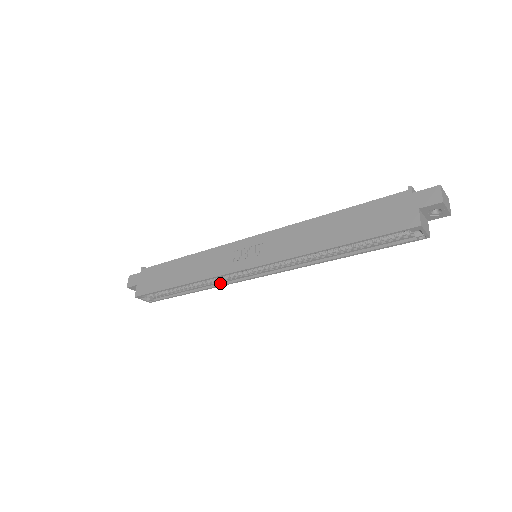
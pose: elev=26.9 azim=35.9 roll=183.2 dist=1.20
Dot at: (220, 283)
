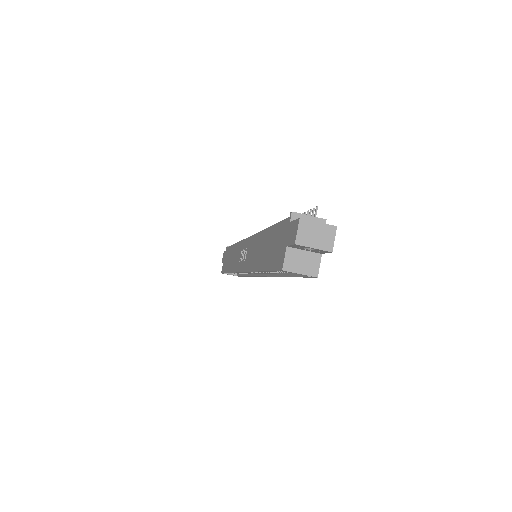
Dot at: (251, 274)
